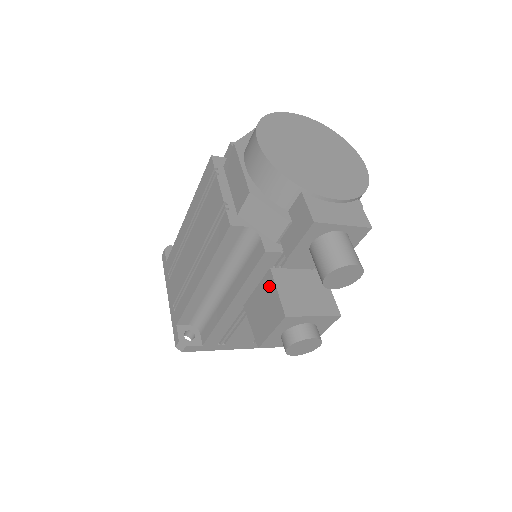
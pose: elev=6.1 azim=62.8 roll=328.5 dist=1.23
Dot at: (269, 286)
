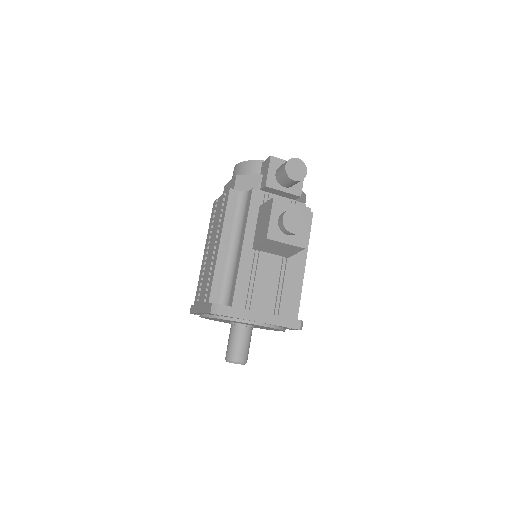
Dot at: (262, 210)
